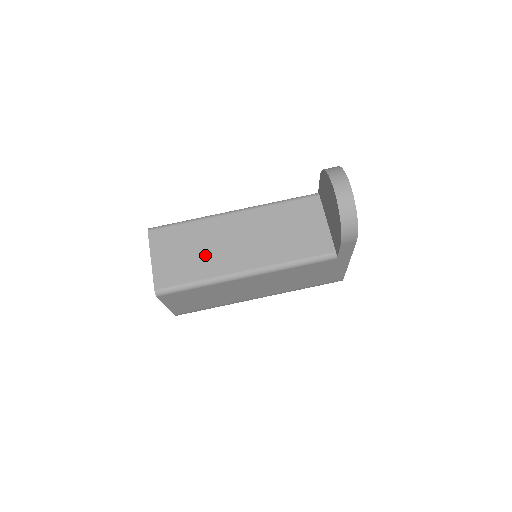
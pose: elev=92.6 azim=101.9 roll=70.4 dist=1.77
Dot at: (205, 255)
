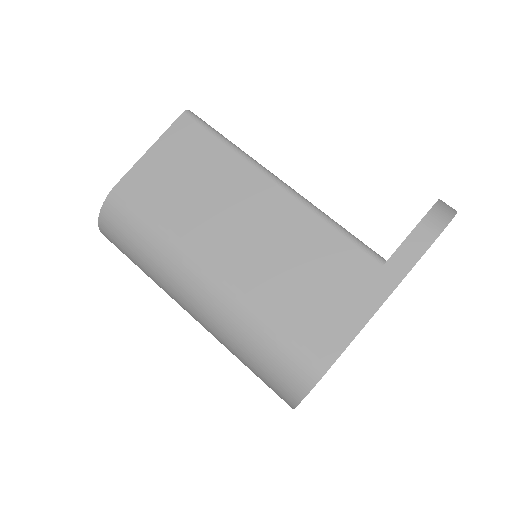
Dot at: occluded
